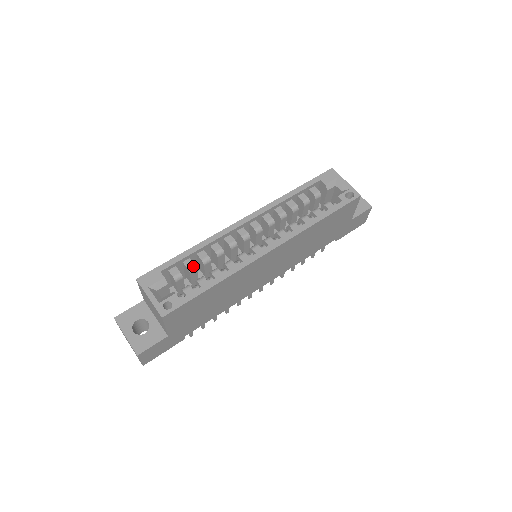
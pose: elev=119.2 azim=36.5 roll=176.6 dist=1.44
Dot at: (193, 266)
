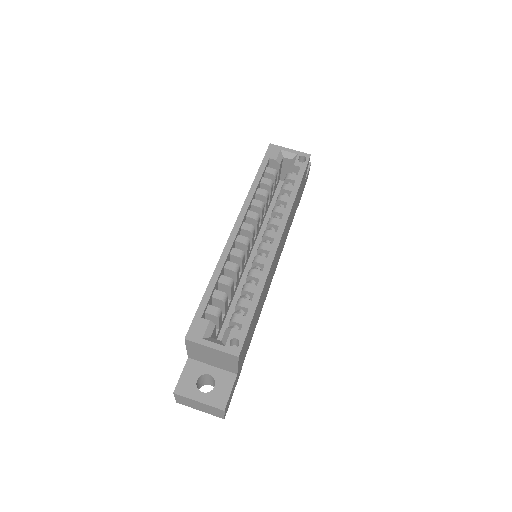
Dot at: (224, 295)
